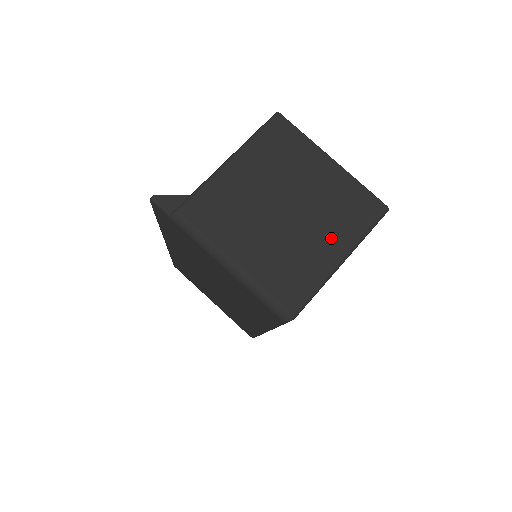
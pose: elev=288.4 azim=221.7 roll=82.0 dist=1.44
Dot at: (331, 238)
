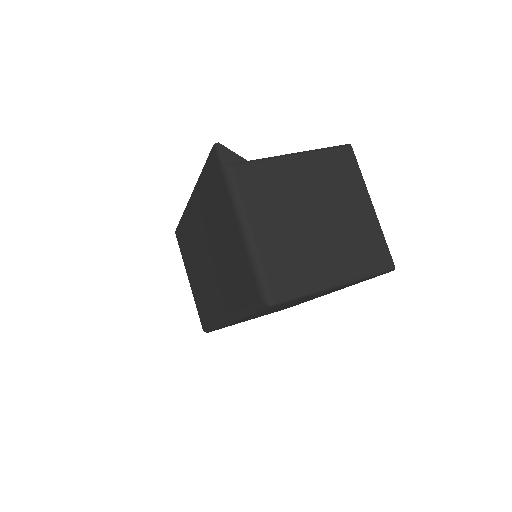
Dot at: (338, 262)
